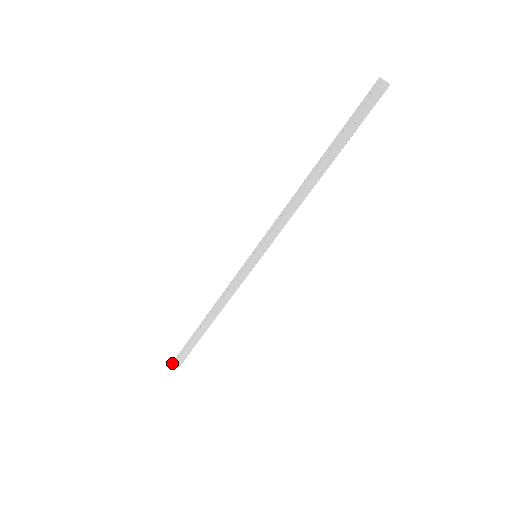
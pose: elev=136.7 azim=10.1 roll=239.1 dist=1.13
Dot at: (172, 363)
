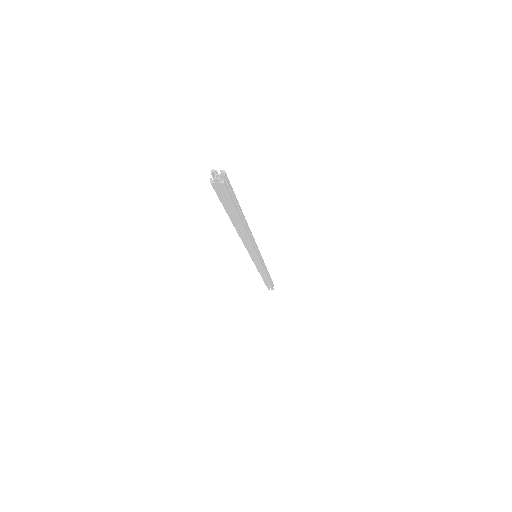
Dot at: occluded
